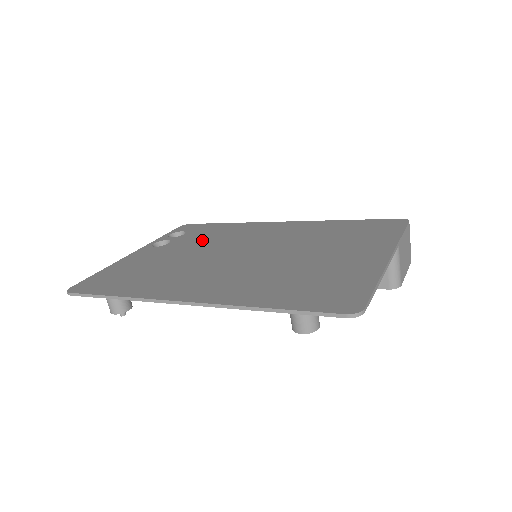
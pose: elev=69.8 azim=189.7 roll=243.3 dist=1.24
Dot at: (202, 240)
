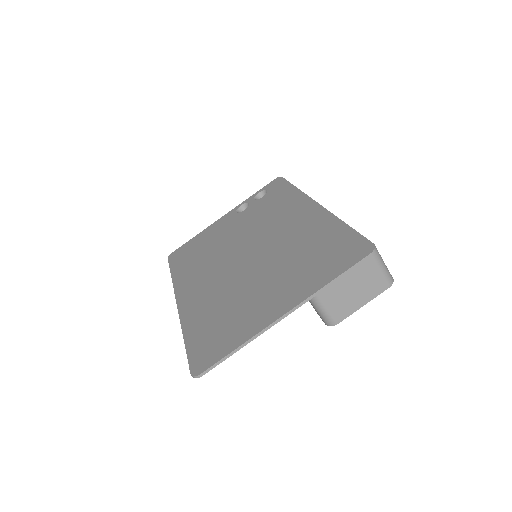
Dot at: (257, 214)
